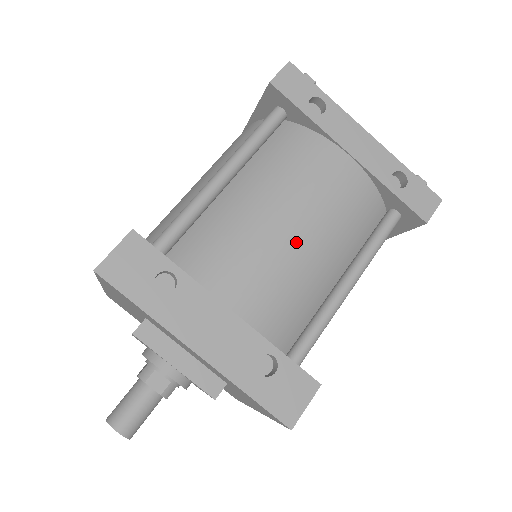
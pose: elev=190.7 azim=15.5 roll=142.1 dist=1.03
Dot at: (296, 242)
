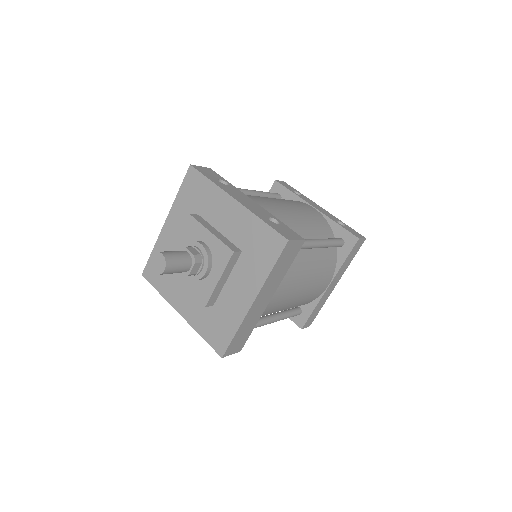
Dot at: (289, 209)
